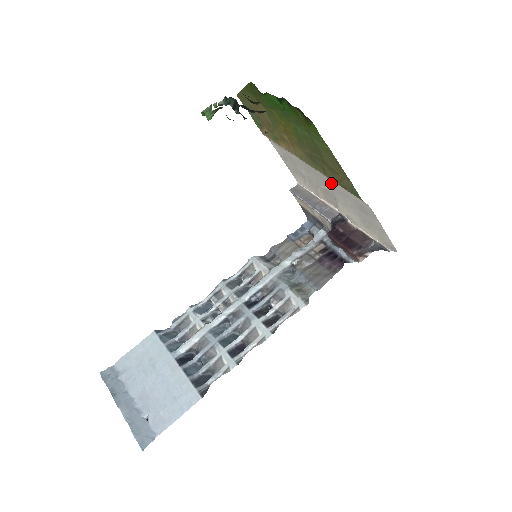
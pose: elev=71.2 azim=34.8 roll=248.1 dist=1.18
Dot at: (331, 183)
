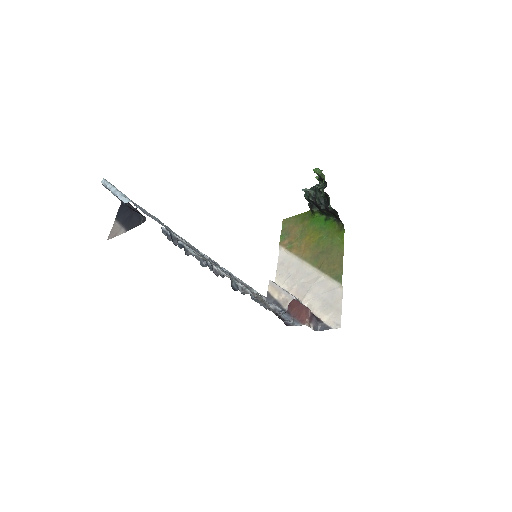
Dot at: (316, 277)
